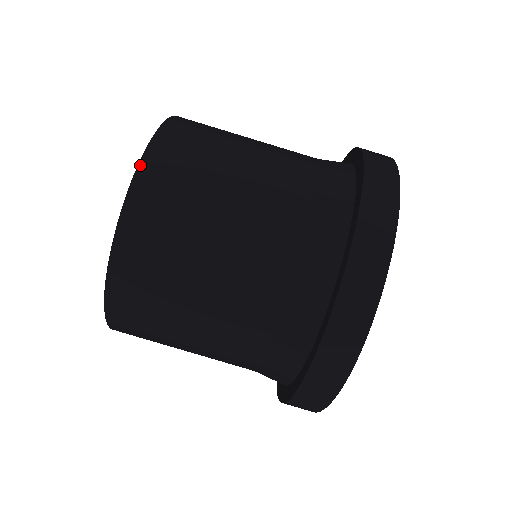
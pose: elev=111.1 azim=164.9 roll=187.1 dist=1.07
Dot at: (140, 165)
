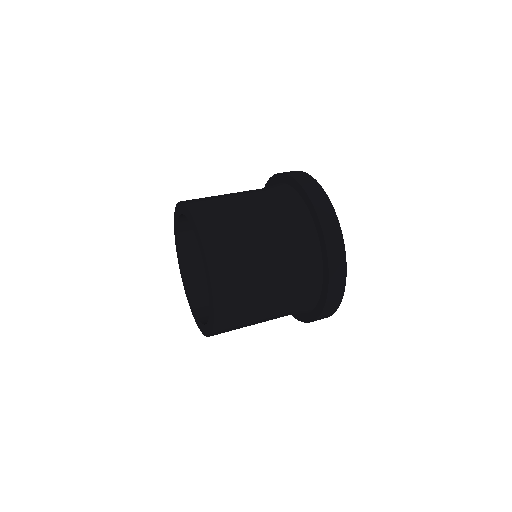
Dot at: (204, 249)
